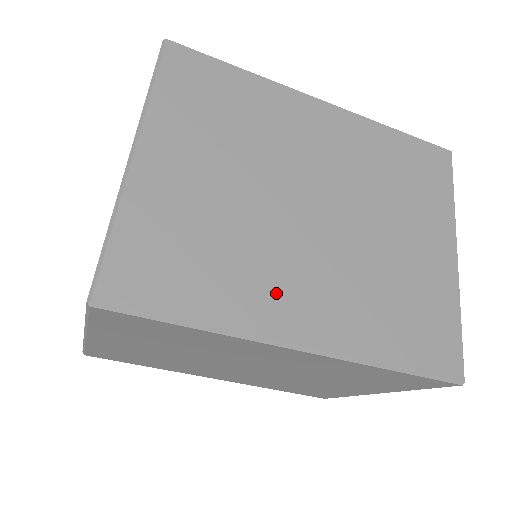
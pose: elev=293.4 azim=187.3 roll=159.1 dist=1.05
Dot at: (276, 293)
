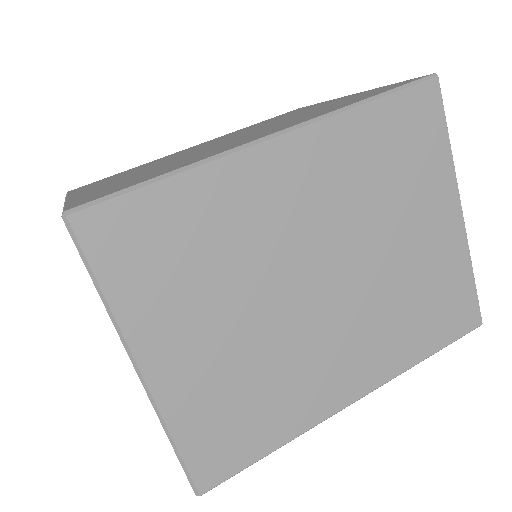
Dot at: (322, 381)
